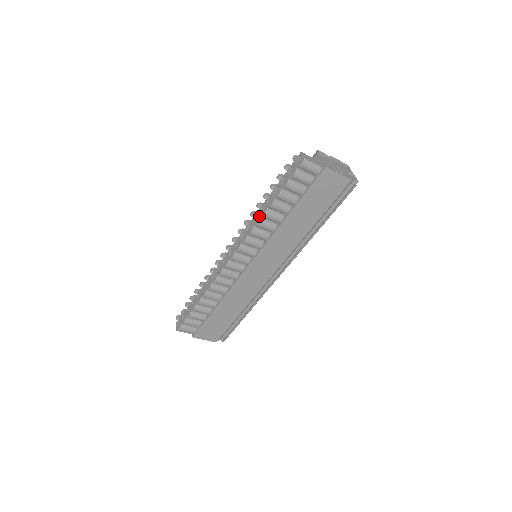
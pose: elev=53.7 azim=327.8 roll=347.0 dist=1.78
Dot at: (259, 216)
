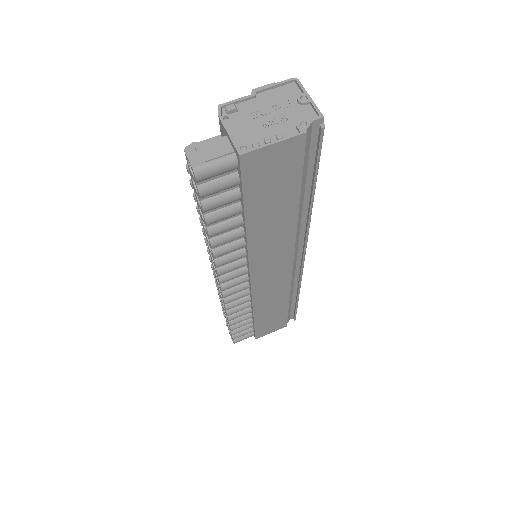
Dot at: occluded
